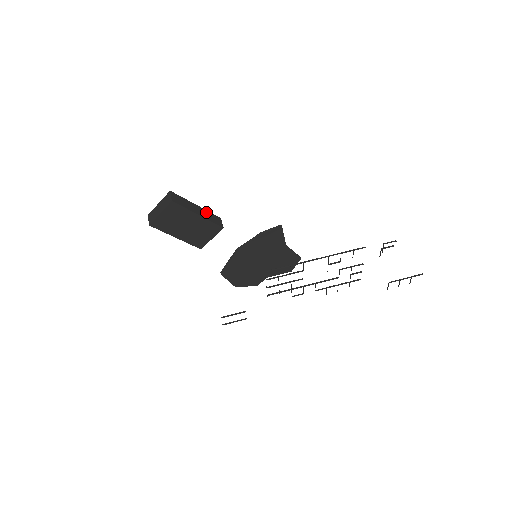
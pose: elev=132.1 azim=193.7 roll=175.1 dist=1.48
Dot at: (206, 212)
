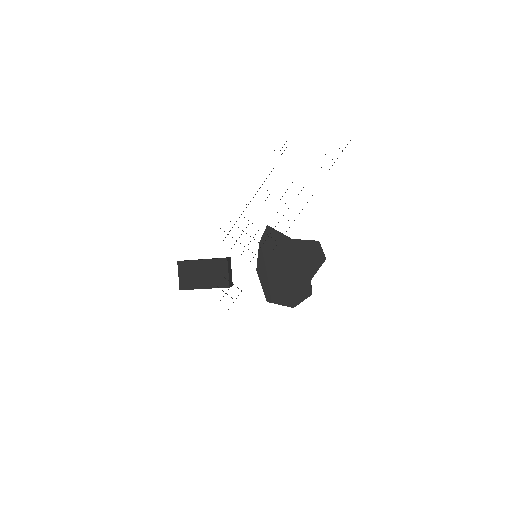
Dot at: occluded
